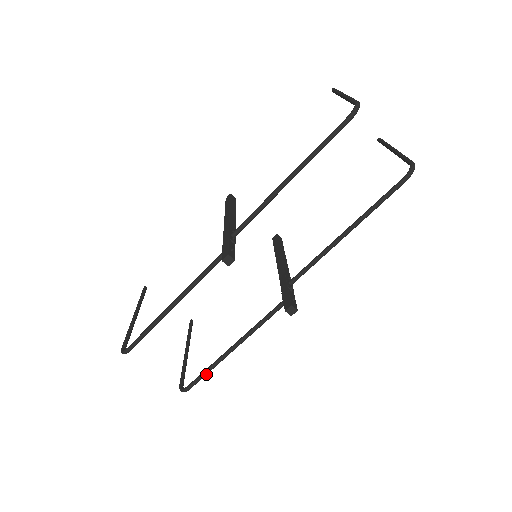
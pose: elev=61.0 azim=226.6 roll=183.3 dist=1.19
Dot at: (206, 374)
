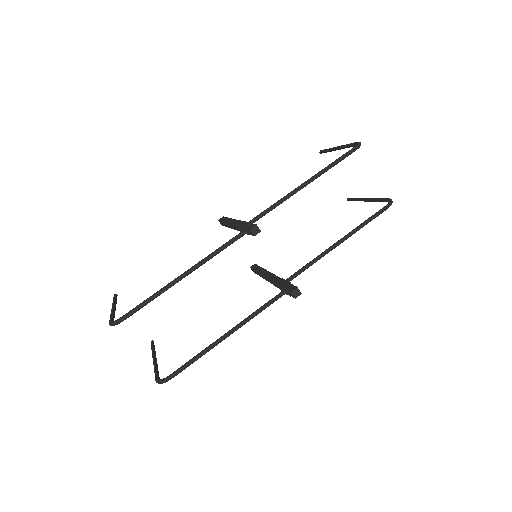
Dot at: (194, 361)
